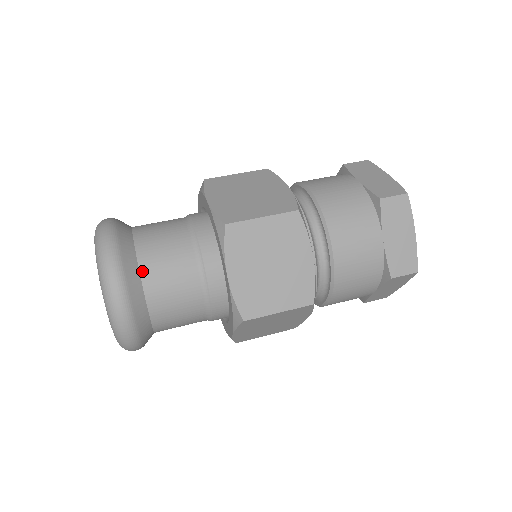
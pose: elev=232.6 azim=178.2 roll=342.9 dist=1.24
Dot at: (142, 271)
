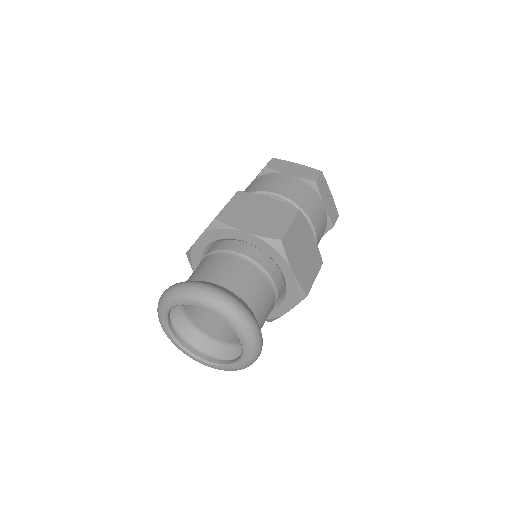
Dot at: occluded
